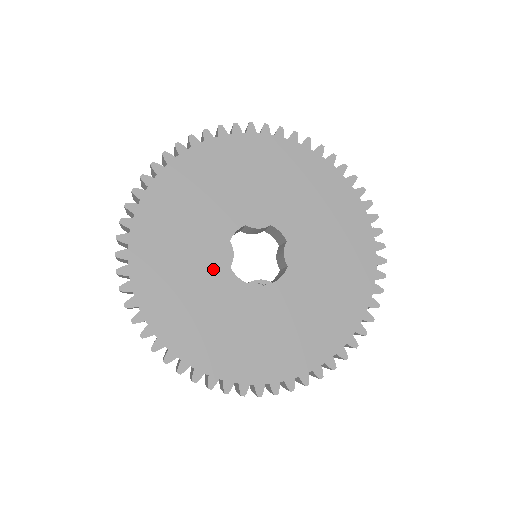
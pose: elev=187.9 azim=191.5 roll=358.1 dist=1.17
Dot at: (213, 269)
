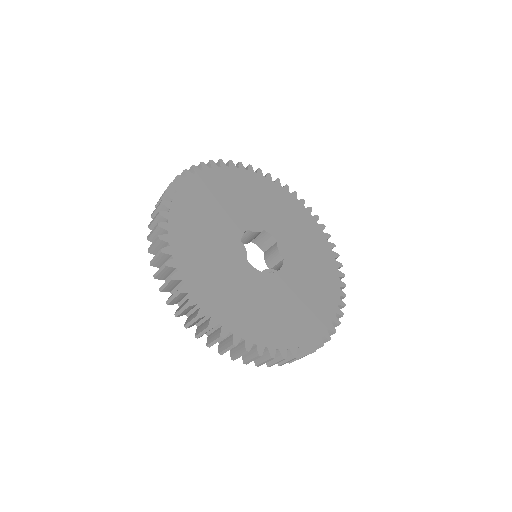
Dot at: (236, 261)
